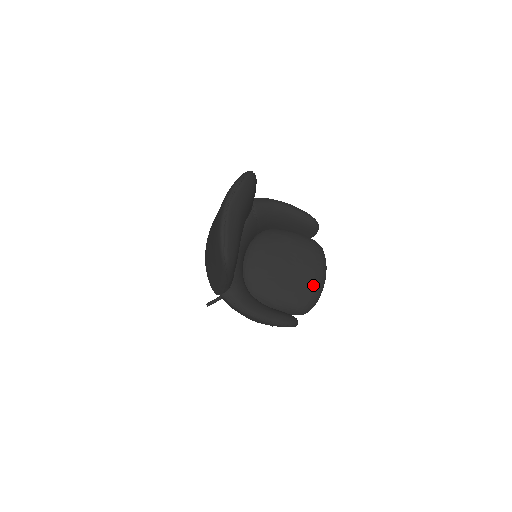
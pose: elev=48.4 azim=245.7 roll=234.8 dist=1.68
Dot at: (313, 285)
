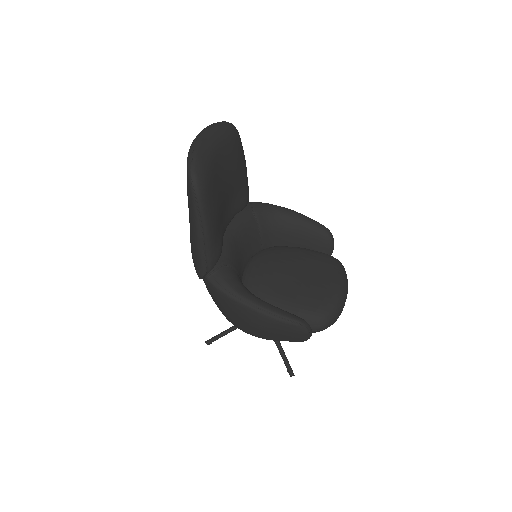
Dot at: (329, 290)
